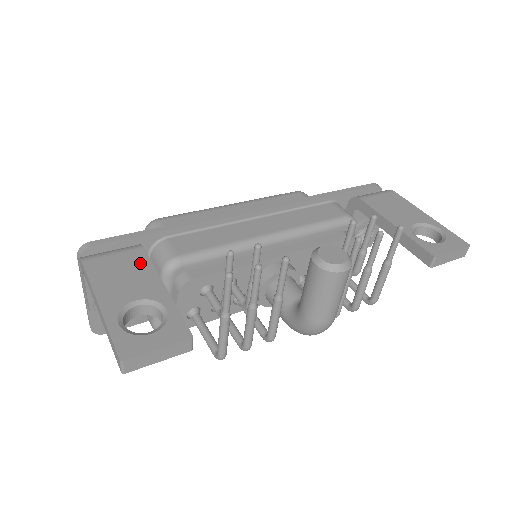
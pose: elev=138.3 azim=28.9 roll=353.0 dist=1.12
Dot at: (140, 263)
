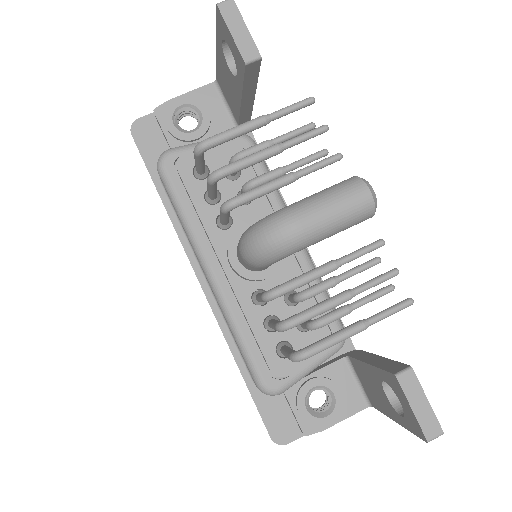
Dot at: occluded
